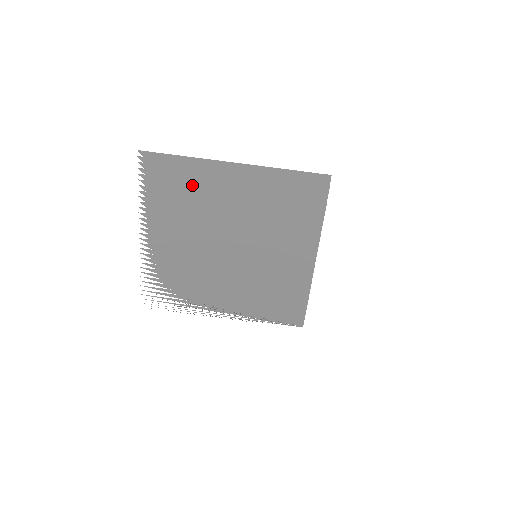
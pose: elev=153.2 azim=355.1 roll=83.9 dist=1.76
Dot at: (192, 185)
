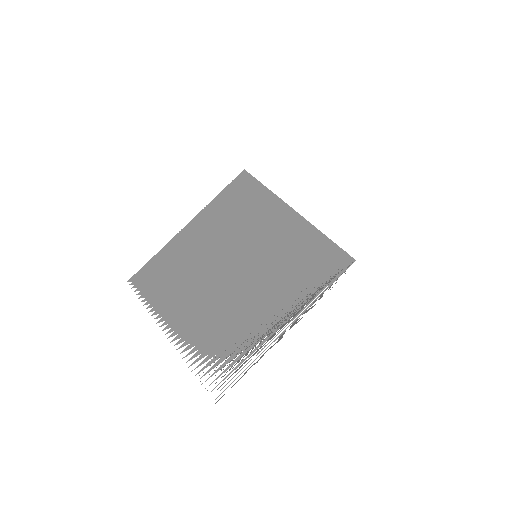
Dot at: (173, 264)
